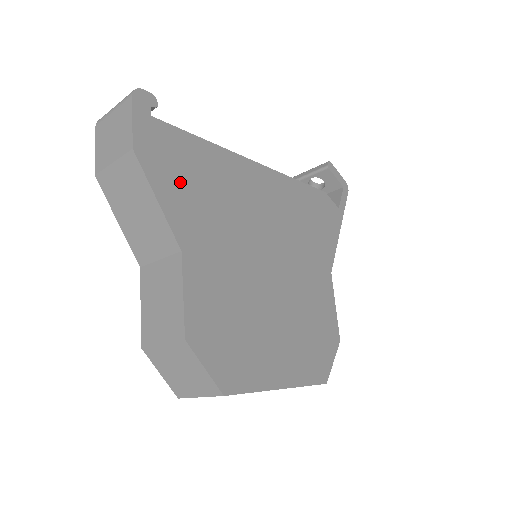
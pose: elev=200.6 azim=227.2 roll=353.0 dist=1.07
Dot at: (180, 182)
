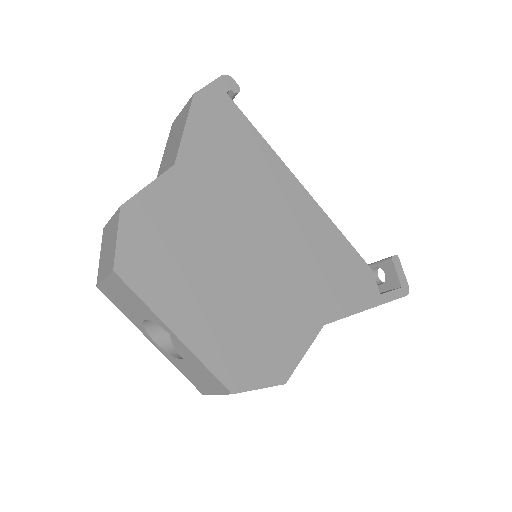
Dot at: (214, 136)
